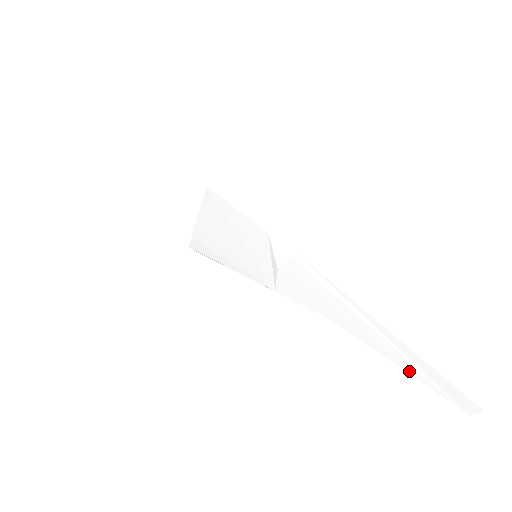
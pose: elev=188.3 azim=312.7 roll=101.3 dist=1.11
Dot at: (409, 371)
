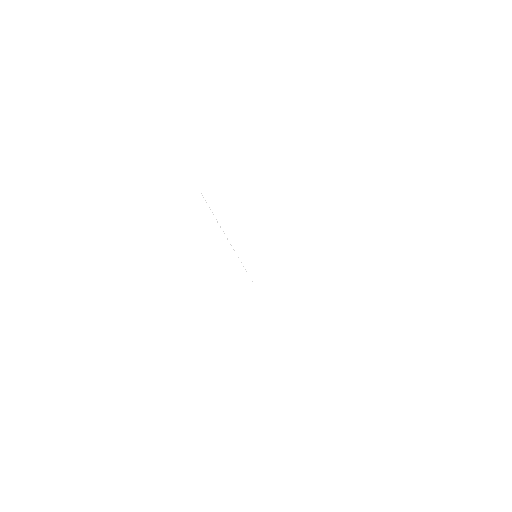
Dot at: (301, 374)
